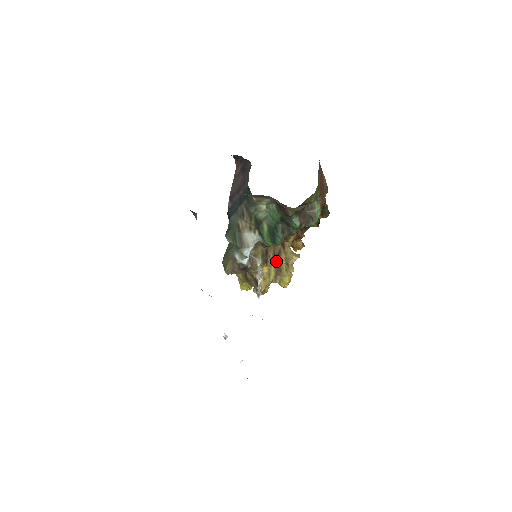
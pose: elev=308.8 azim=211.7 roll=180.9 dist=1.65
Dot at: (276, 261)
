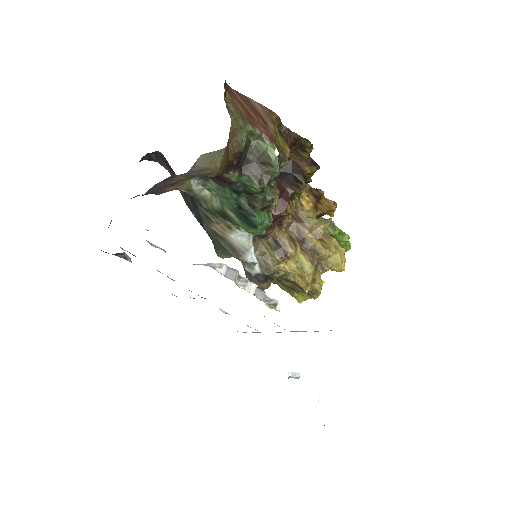
Dot at: (302, 245)
